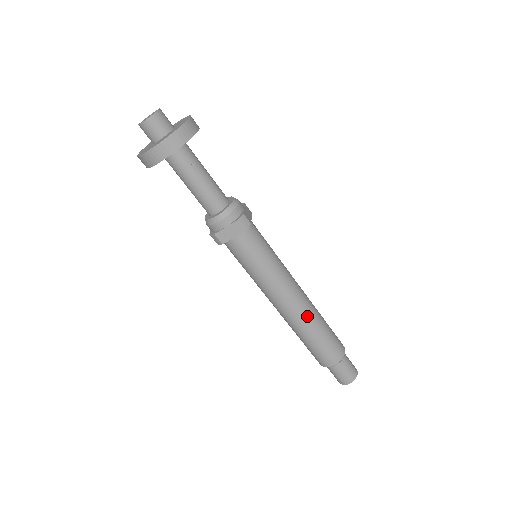
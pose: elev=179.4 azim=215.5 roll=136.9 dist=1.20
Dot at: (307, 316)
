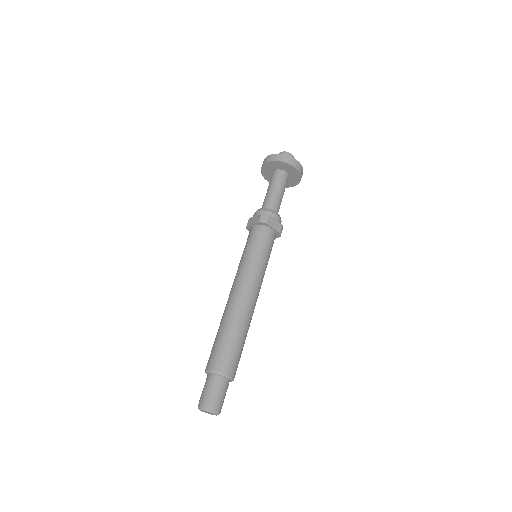
Dot at: (233, 310)
